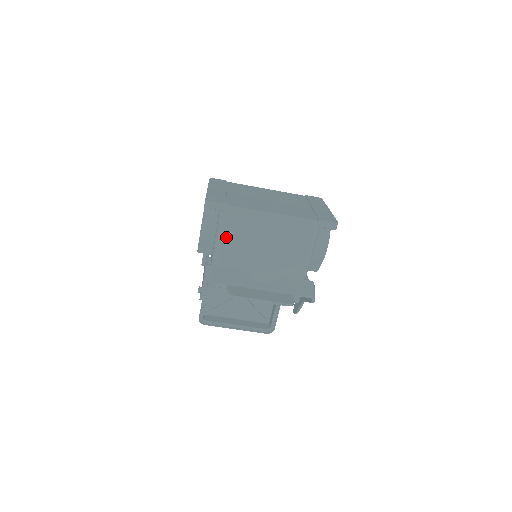
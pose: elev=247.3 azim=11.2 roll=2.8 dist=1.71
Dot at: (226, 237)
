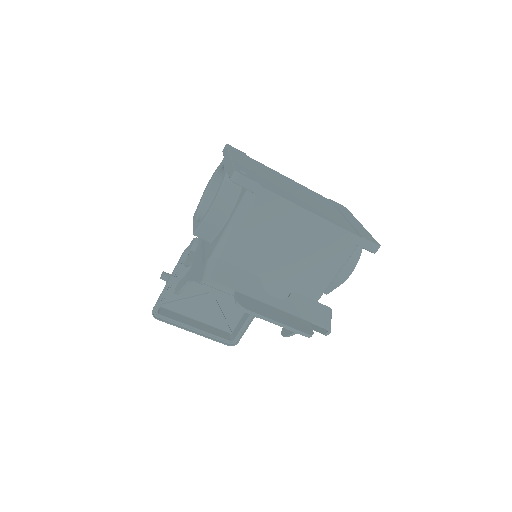
Dot at: (244, 227)
